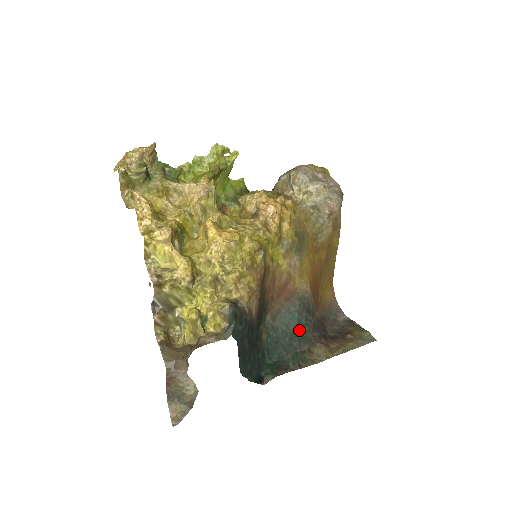
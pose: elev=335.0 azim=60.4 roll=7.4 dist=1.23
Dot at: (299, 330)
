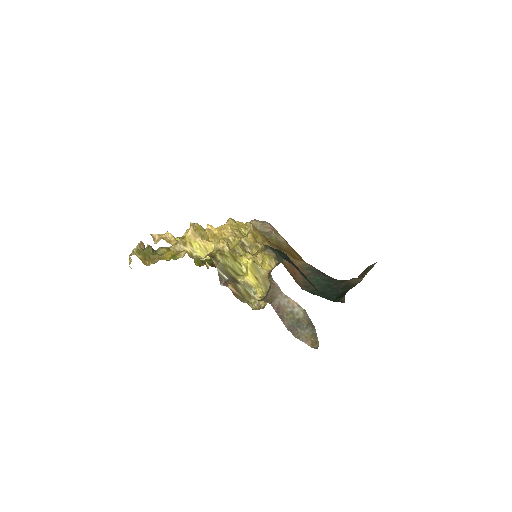
Dot at: (329, 282)
